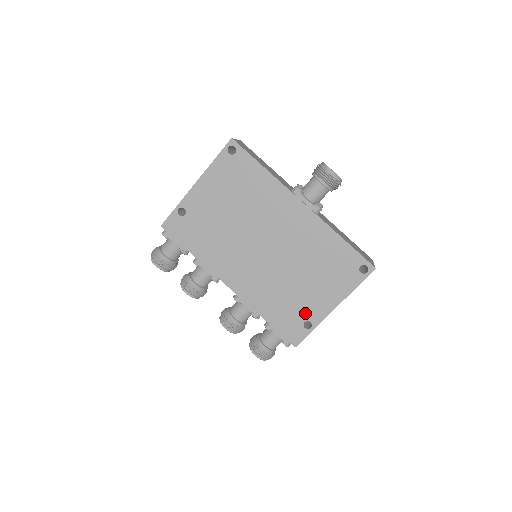
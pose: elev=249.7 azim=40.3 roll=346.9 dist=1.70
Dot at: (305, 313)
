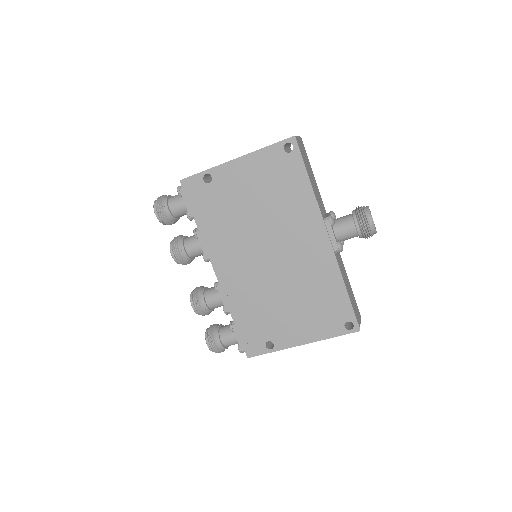
Dot at: (273, 334)
